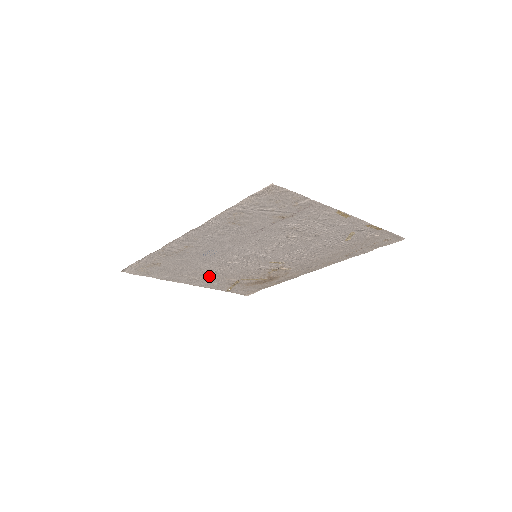
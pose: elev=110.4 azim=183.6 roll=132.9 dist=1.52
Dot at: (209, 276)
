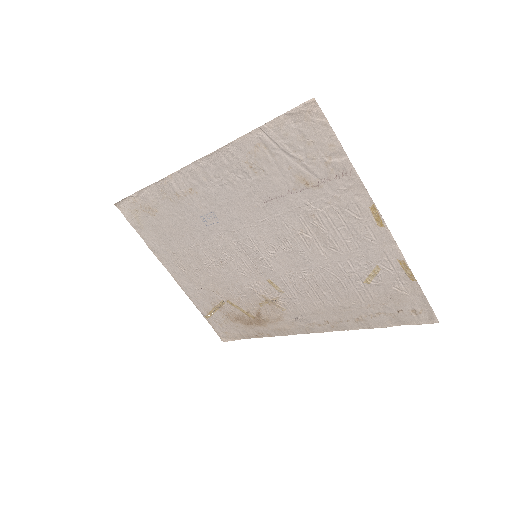
Dot at: (197, 271)
